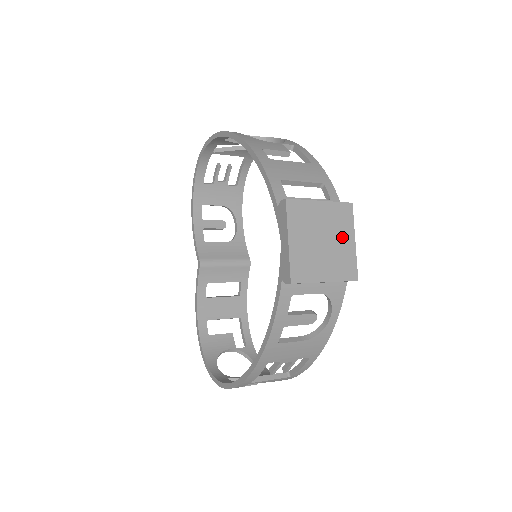
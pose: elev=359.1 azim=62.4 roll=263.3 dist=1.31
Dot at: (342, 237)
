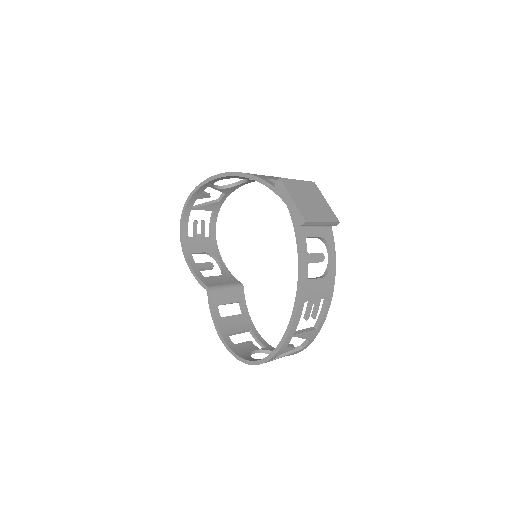
Dot at: (319, 199)
